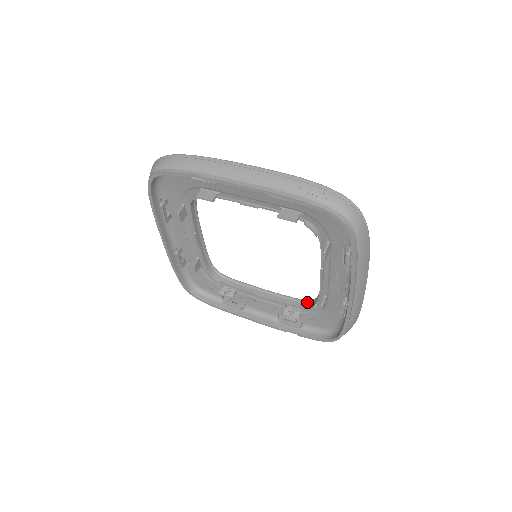
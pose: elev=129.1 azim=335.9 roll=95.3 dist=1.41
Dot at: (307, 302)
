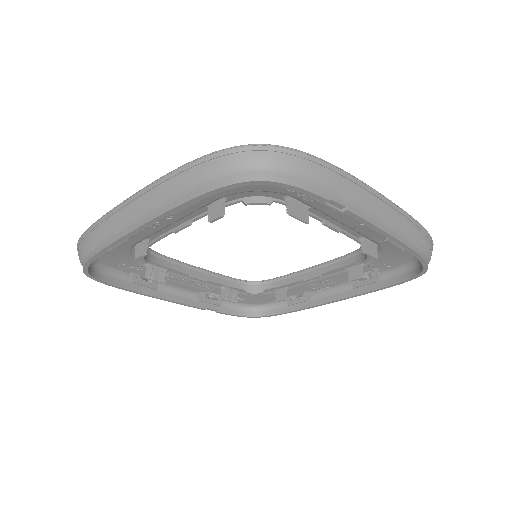
Dot at: (247, 283)
